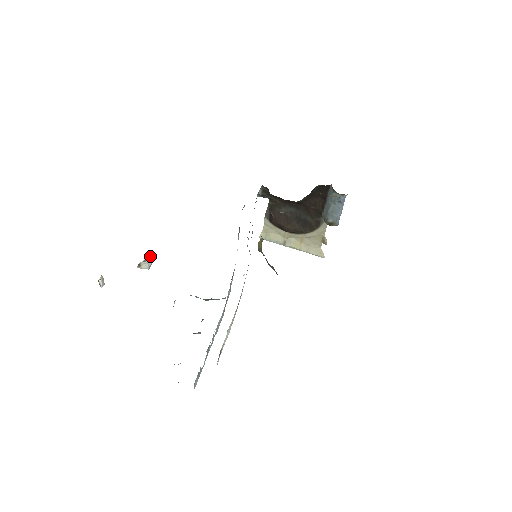
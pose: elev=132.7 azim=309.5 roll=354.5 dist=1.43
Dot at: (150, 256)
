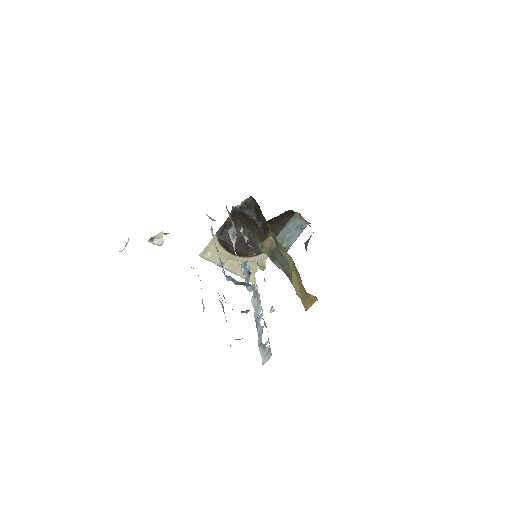
Dot at: (162, 232)
